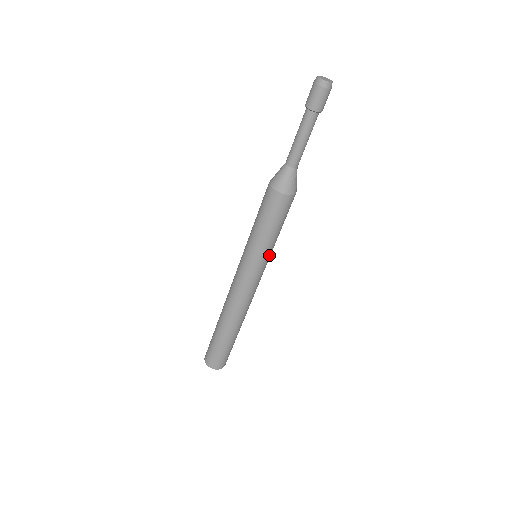
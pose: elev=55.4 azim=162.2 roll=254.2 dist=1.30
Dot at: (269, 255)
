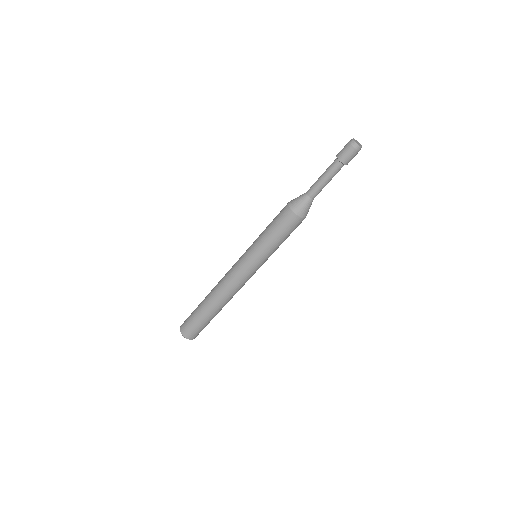
Dot at: occluded
